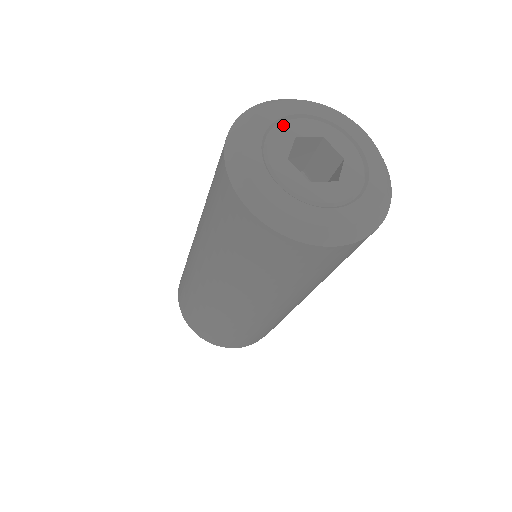
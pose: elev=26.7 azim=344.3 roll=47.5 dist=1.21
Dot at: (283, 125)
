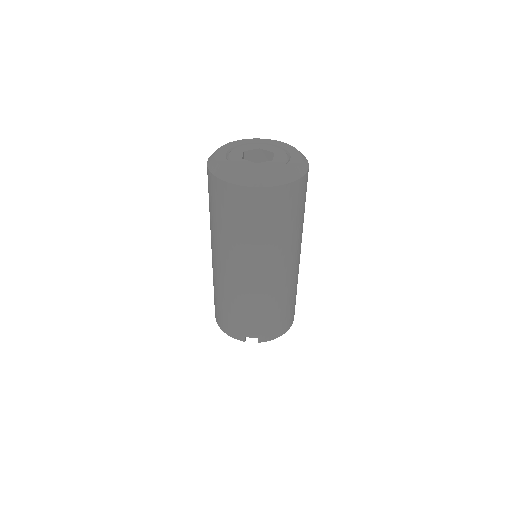
Dot at: (259, 144)
